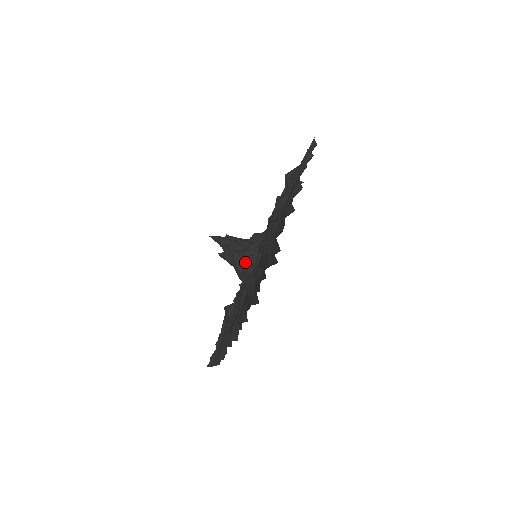
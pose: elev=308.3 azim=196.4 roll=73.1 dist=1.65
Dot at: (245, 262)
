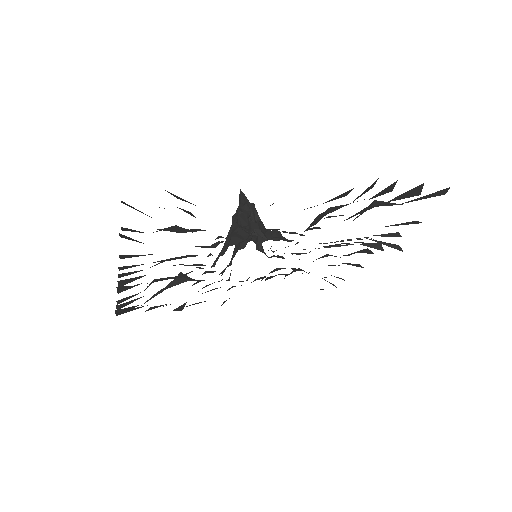
Dot at: (229, 238)
